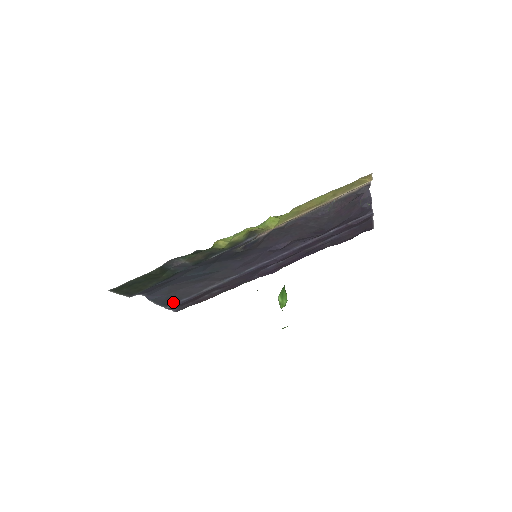
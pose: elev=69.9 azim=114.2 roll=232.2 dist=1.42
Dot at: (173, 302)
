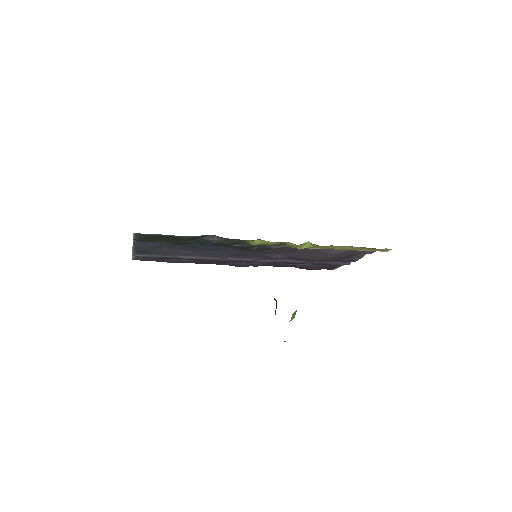
Dot at: (145, 253)
